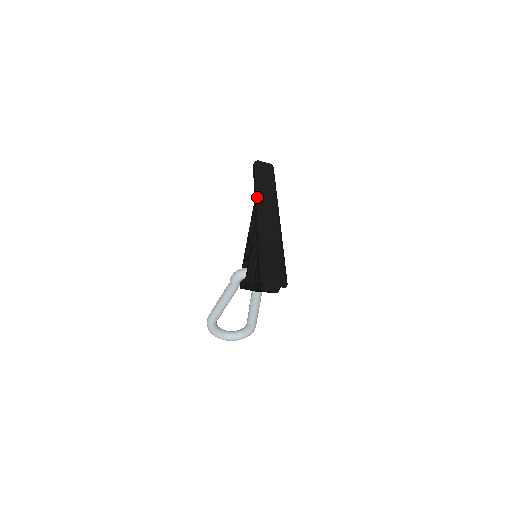
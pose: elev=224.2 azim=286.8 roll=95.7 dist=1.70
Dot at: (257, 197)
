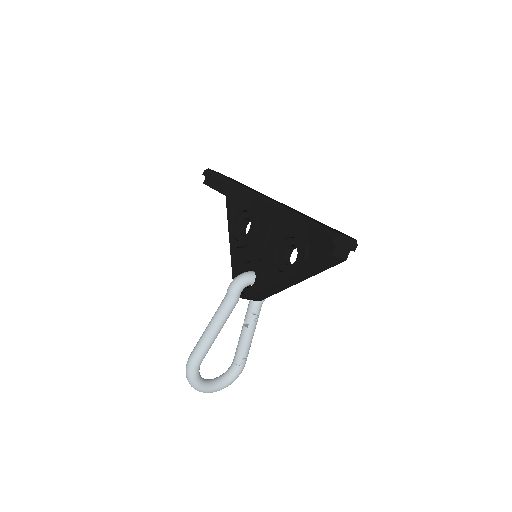
Dot at: (244, 189)
